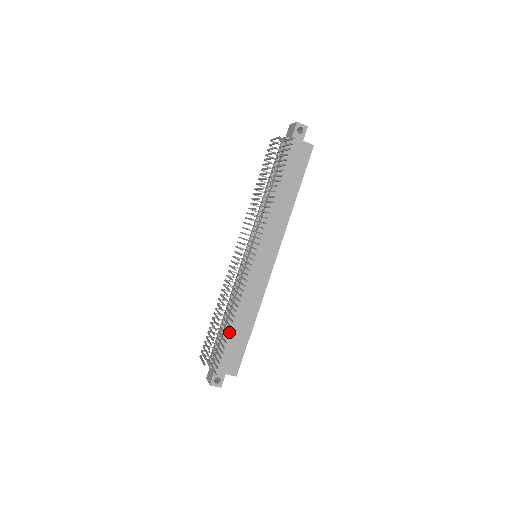
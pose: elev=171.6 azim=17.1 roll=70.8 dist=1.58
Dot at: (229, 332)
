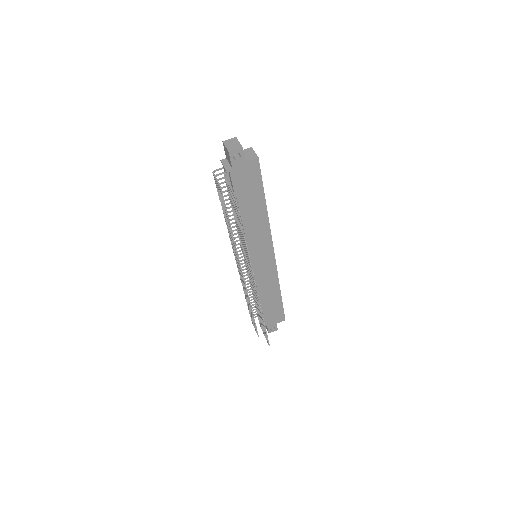
Dot at: (264, 326)
